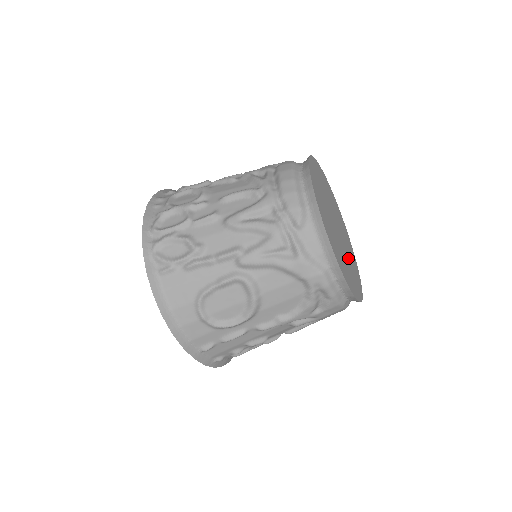
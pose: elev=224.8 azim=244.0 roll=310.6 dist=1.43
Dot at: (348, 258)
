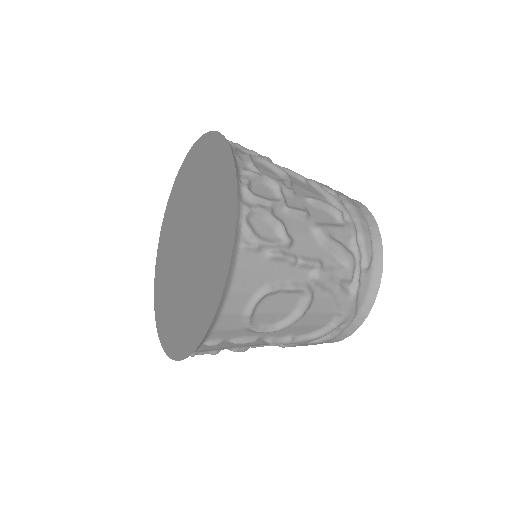
Dot at: occluded
